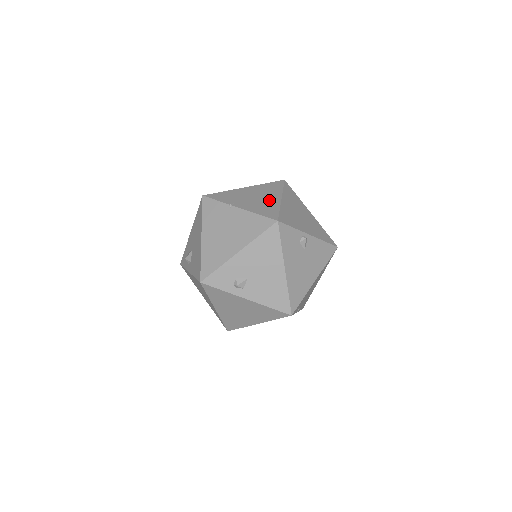
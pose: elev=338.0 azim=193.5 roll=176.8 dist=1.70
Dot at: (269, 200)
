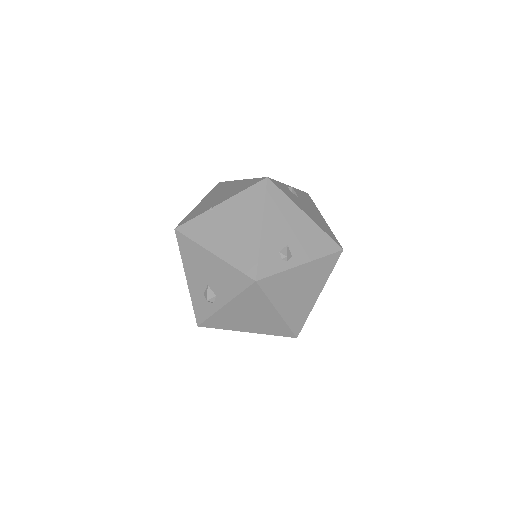
Dot at: (234, 186)
